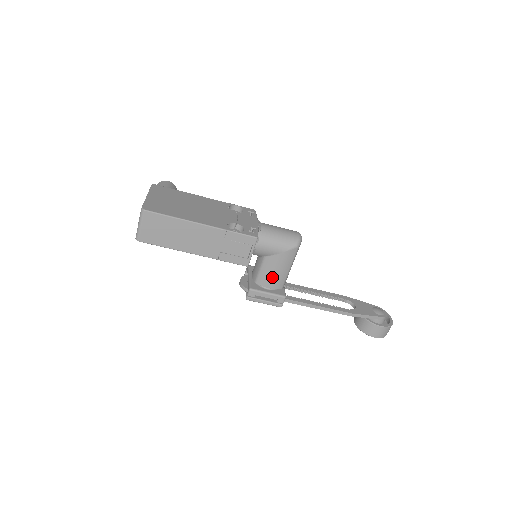
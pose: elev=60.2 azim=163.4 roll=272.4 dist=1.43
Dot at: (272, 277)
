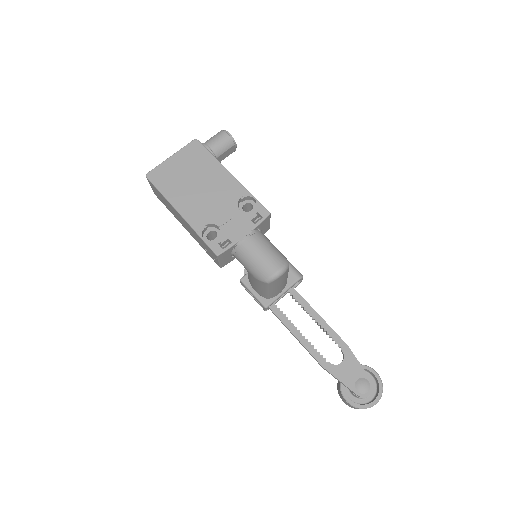
Dot at: (254, 286)
